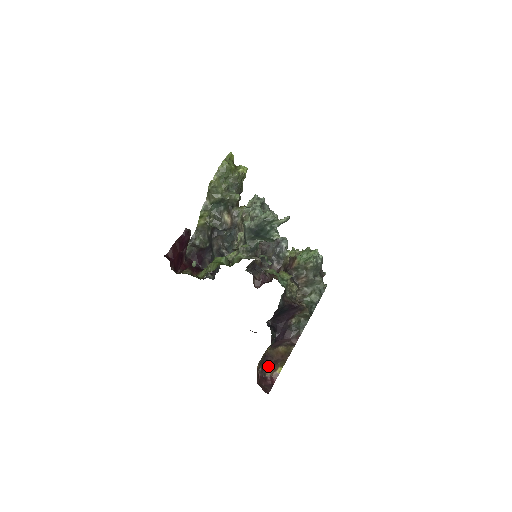
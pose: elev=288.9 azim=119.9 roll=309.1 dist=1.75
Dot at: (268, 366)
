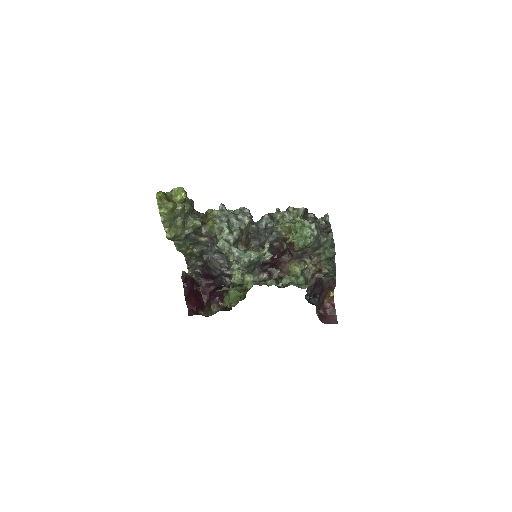
Dot at: (322, 300)
